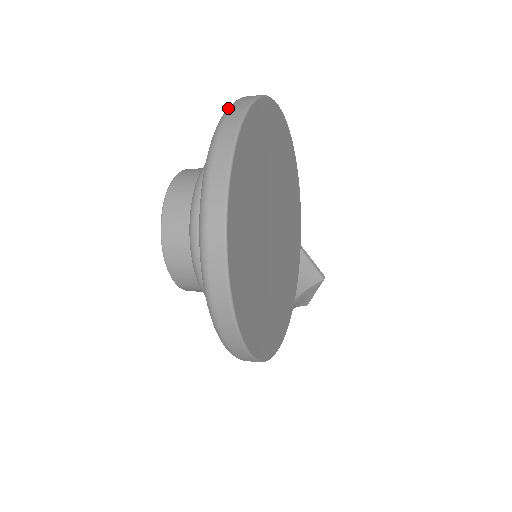
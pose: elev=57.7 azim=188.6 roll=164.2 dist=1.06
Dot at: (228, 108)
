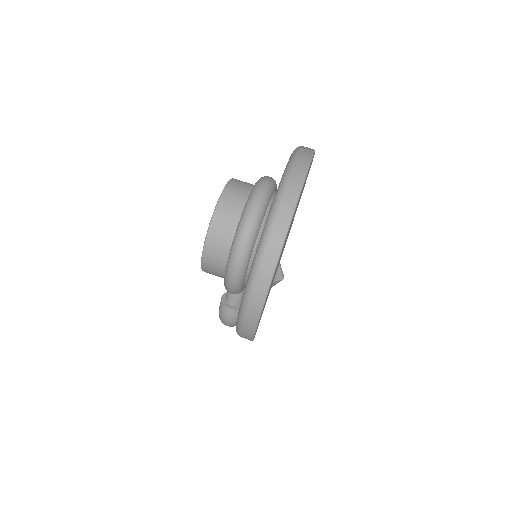
Dot at: (294, 158)
